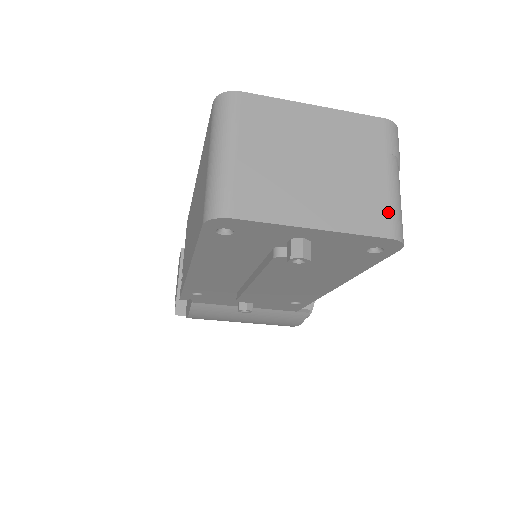
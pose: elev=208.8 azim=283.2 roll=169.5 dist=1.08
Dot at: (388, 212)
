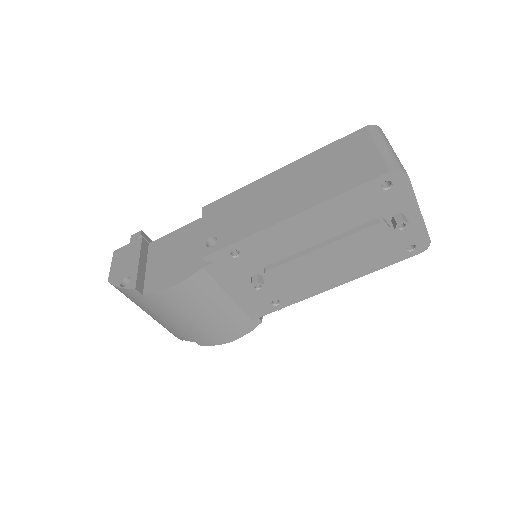
Dot at: occluded
